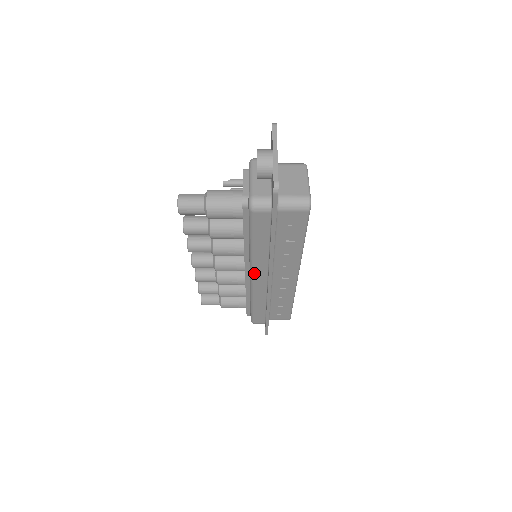
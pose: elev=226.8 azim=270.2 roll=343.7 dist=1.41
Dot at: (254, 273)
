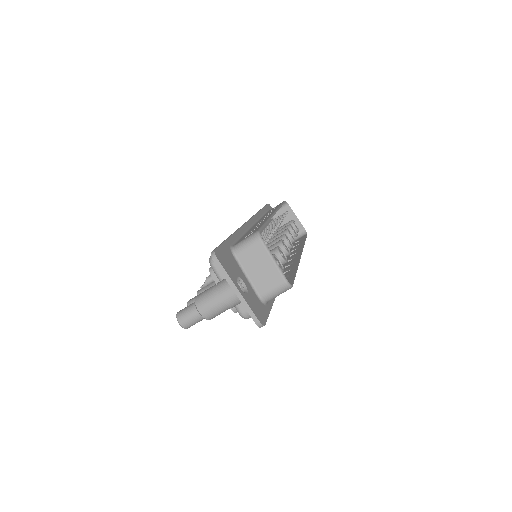
Dot at: occluded
